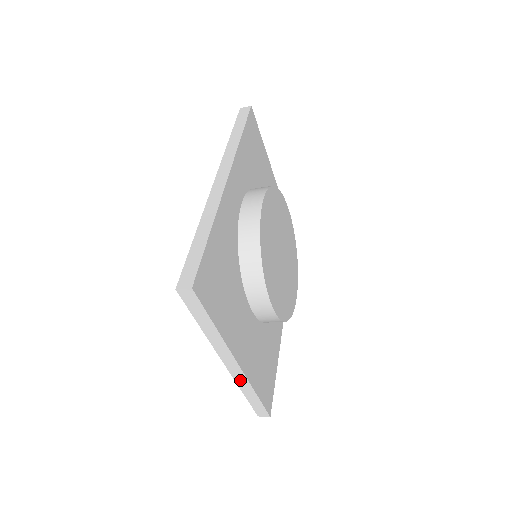
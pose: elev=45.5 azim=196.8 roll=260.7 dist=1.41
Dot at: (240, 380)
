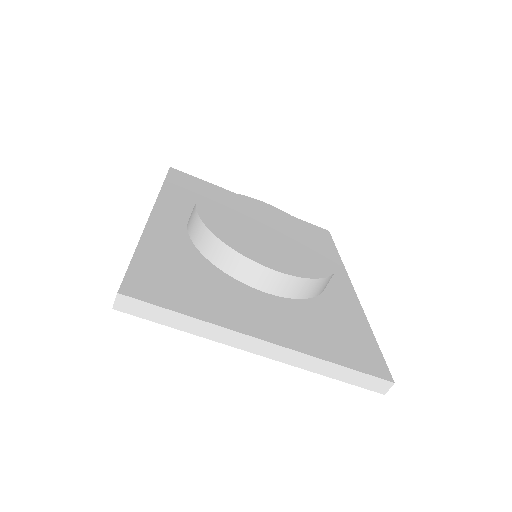
Dot at: (298, 361)
